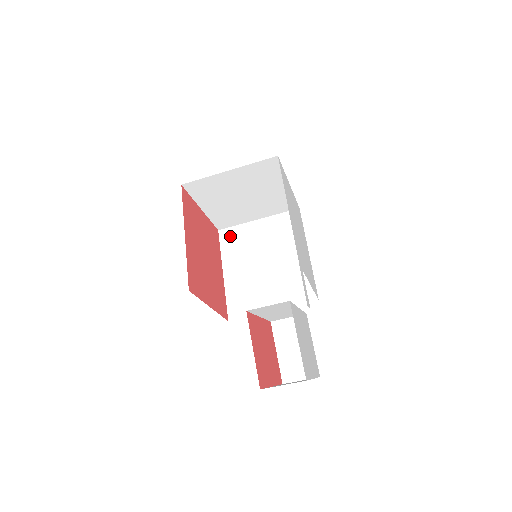
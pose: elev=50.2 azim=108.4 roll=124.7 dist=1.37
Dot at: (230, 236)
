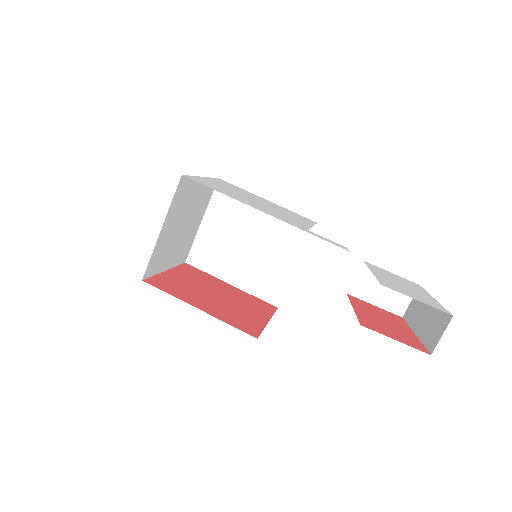
Dot at: (199, 256)
